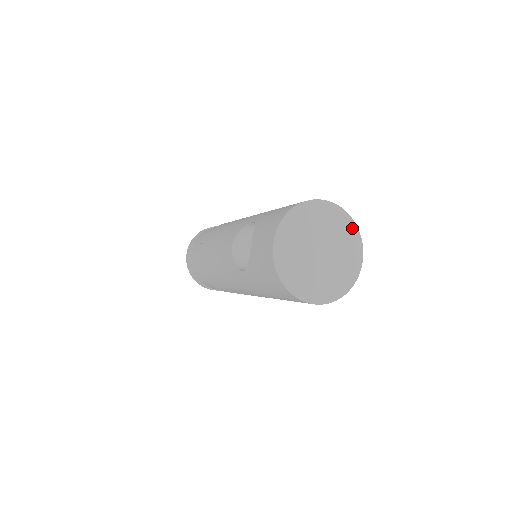
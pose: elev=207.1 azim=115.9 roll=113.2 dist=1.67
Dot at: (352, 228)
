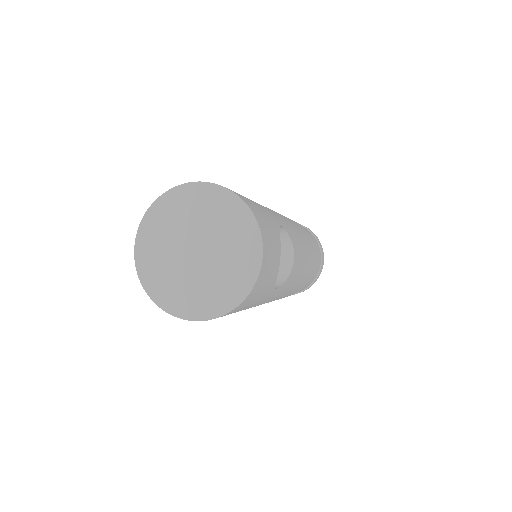
Dot at: (241, 211)
